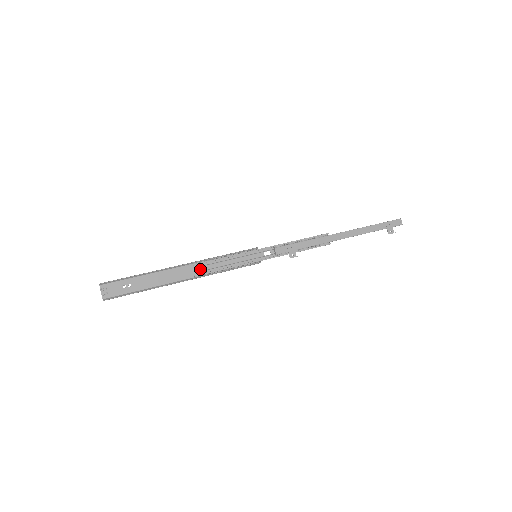
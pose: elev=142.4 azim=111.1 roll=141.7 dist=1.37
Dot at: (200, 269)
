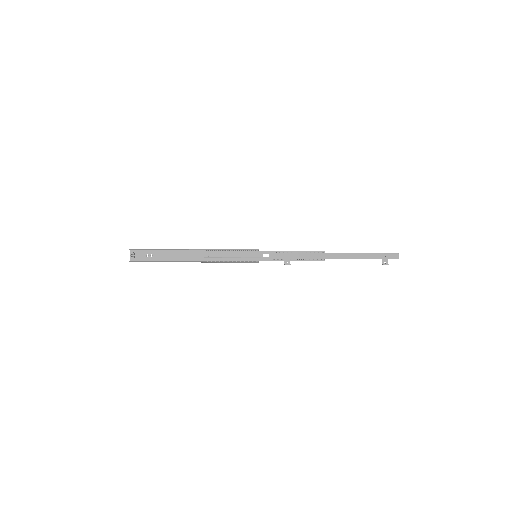
Dot at: (208, 256)
